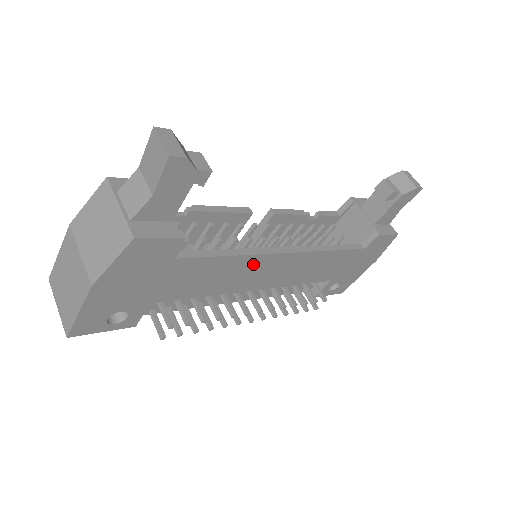
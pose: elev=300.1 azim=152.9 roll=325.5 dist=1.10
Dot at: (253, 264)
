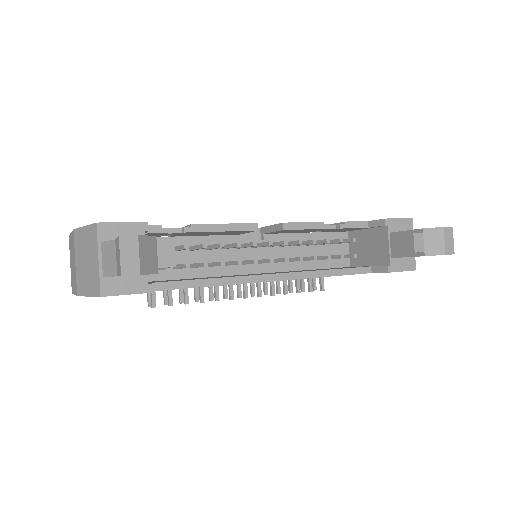
Dot at: occluded
